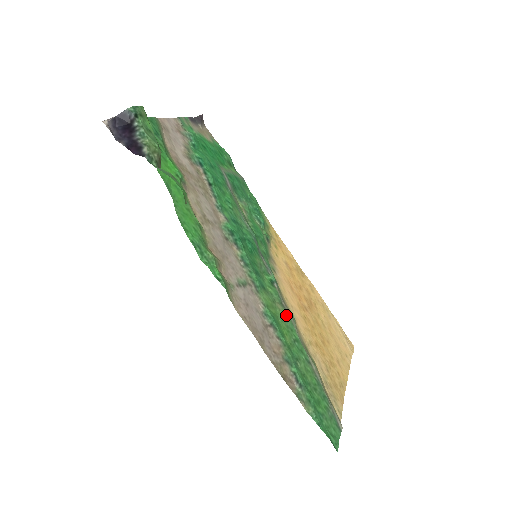
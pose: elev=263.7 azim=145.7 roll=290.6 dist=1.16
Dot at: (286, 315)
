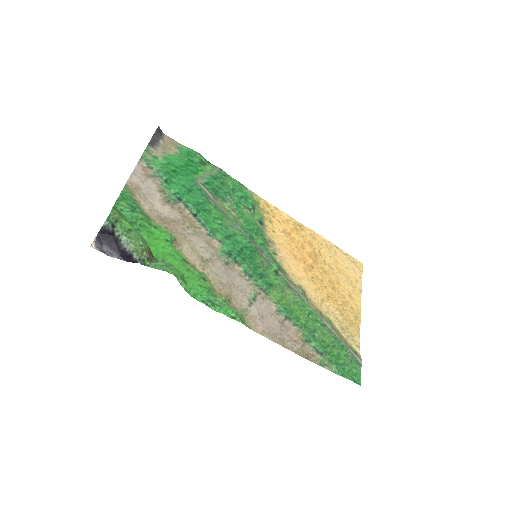
Dot at: (296, 296)
